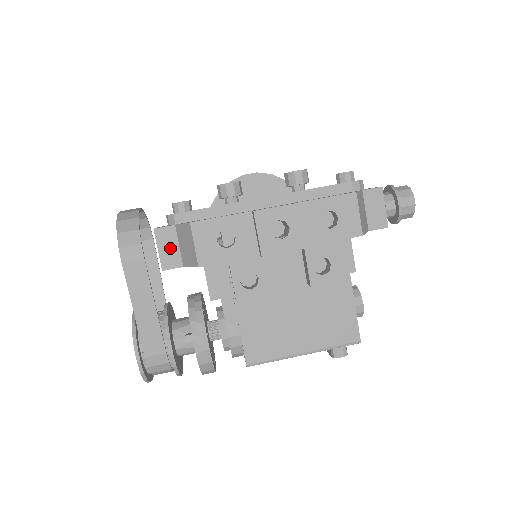
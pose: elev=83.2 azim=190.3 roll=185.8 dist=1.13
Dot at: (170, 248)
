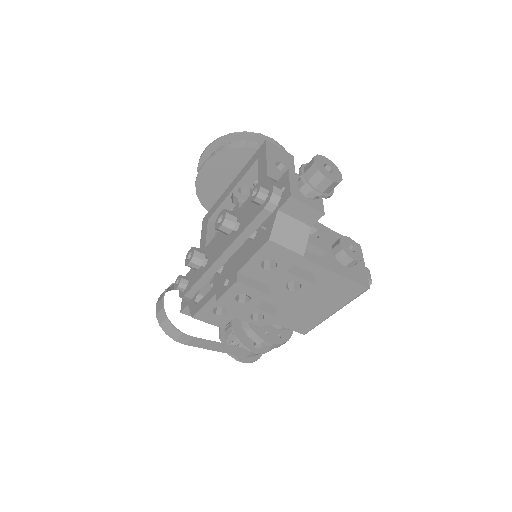
Dot at: occluded
